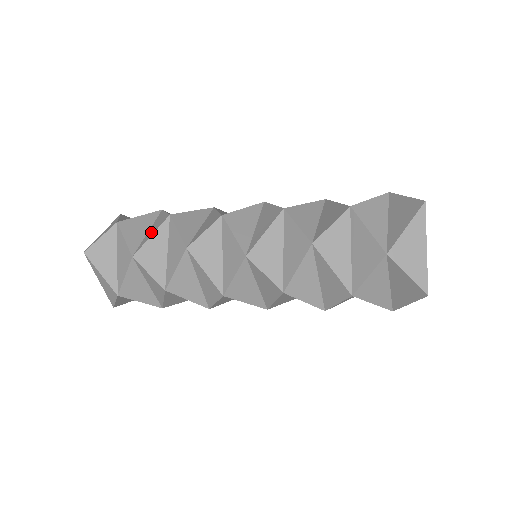
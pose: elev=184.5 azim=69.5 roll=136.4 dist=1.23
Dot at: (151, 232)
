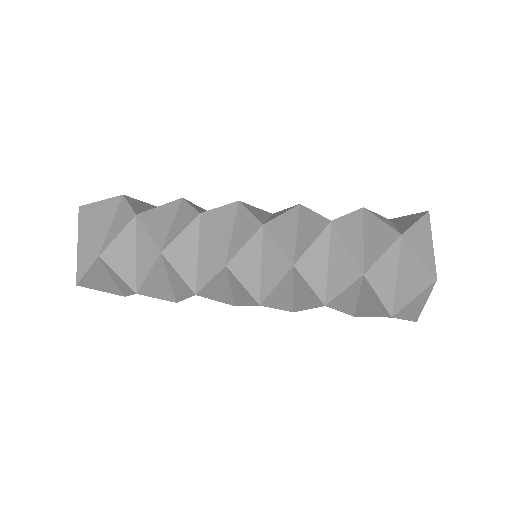
Dot at: (144, 265)
